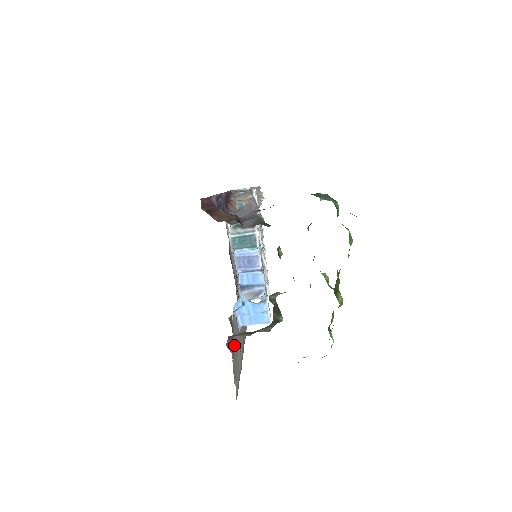
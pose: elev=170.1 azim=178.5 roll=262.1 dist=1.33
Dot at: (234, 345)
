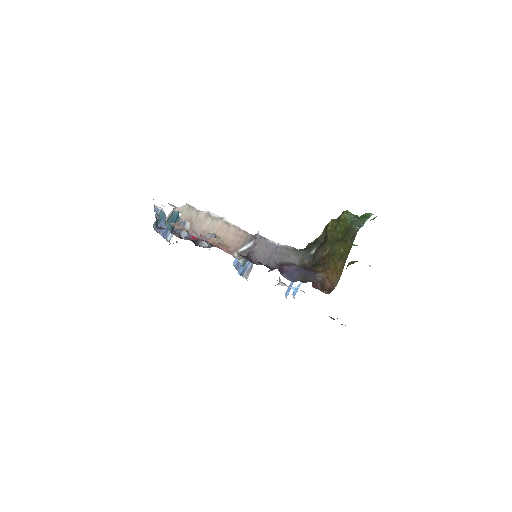
Dot at: occluded
